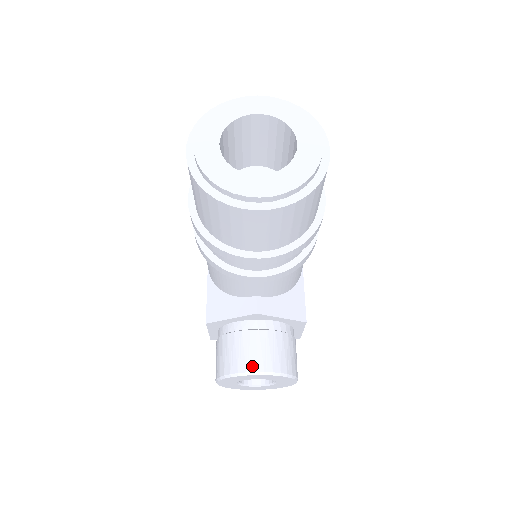
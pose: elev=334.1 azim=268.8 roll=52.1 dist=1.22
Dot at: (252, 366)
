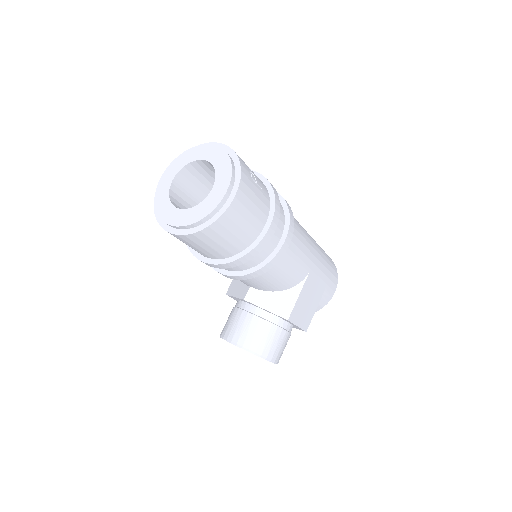
Dot at: (232, 336)
